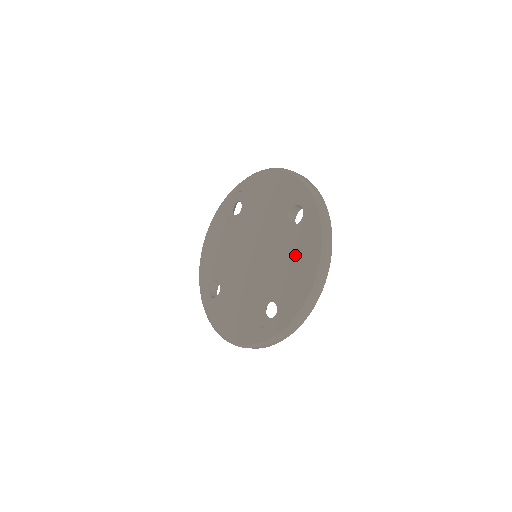
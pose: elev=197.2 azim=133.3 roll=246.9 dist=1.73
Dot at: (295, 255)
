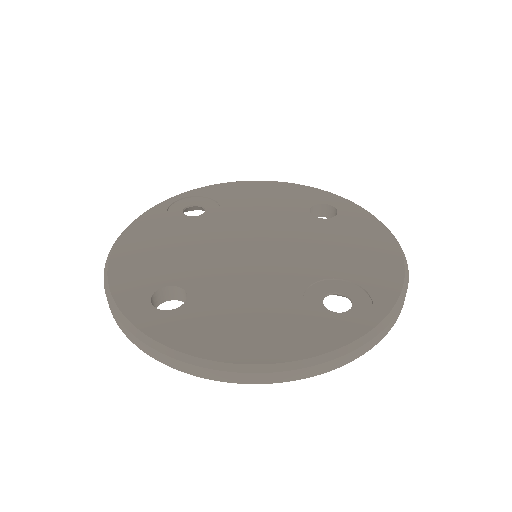
Dot at: (349, 241)
